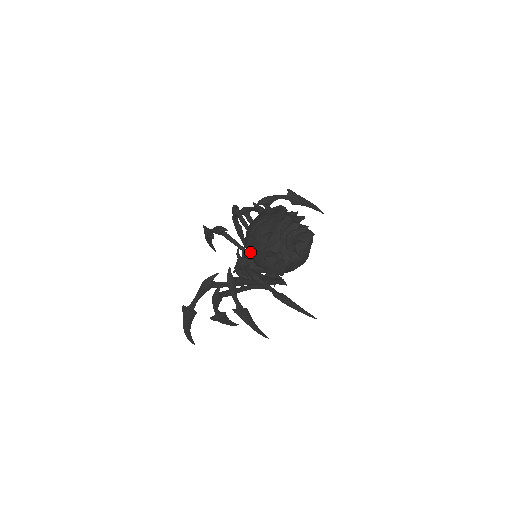
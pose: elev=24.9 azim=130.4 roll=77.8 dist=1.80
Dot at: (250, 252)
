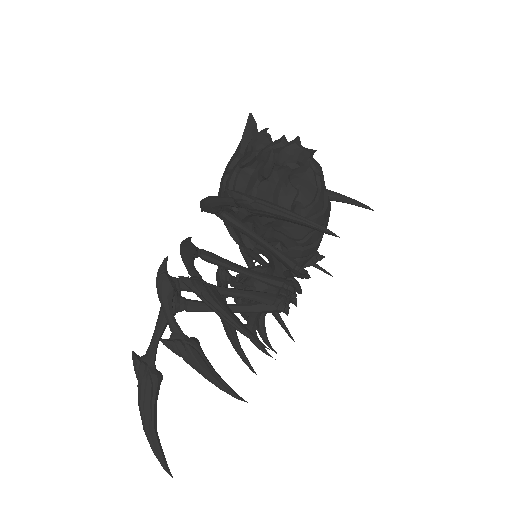
Dot at: occluded
